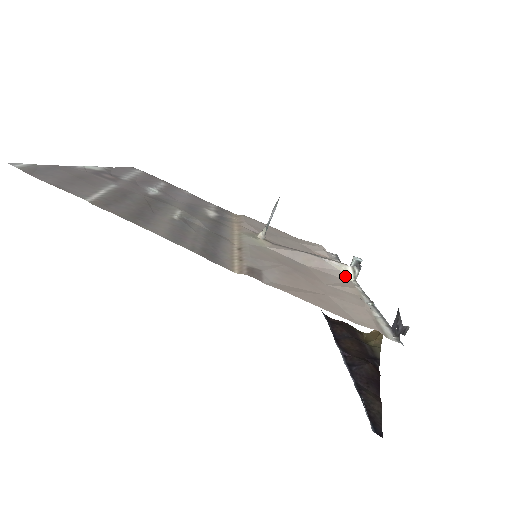
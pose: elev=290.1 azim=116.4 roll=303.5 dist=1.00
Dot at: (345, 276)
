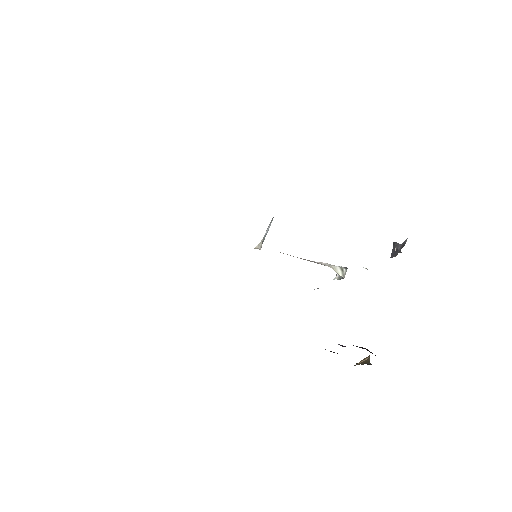
Dot at: (335, 271)
